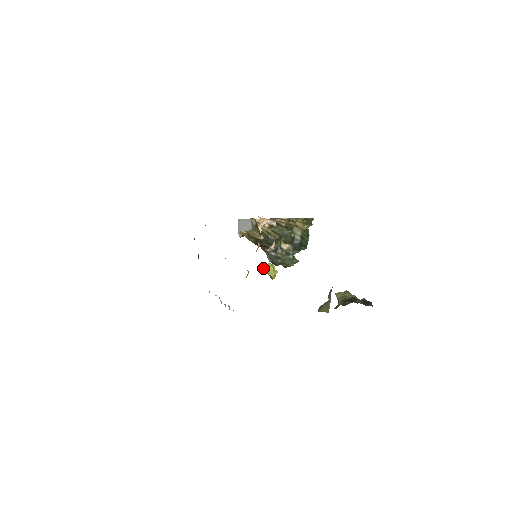
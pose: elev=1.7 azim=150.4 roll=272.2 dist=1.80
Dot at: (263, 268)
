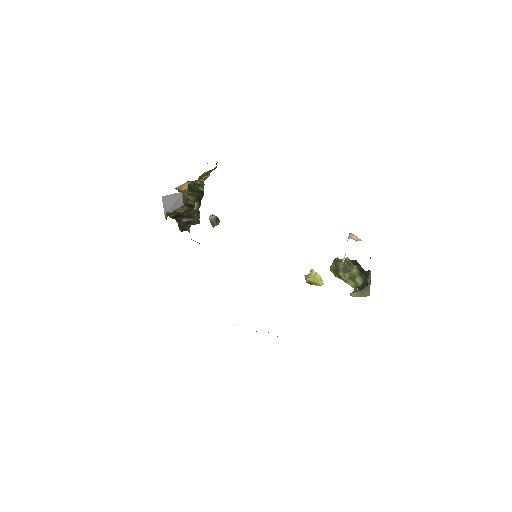
Dot at: (309, 279)
